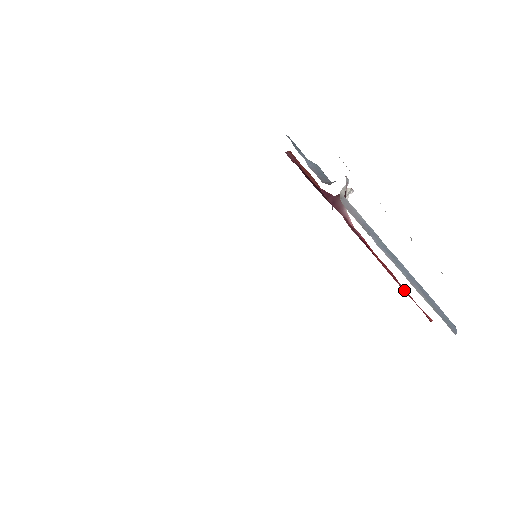
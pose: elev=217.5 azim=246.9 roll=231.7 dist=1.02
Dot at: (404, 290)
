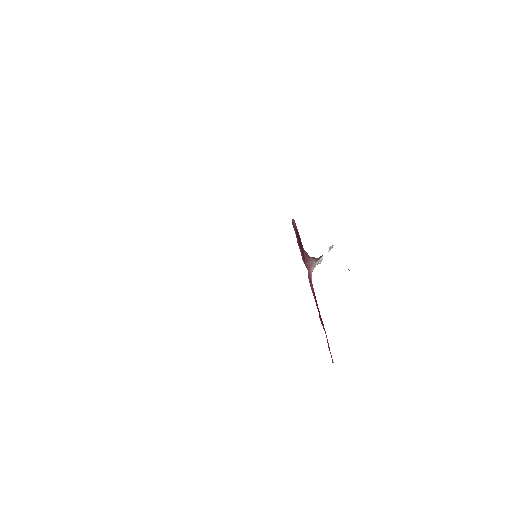
Dot at: occluded
